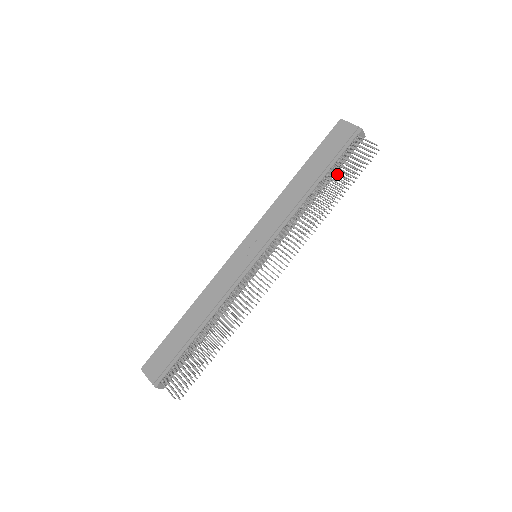
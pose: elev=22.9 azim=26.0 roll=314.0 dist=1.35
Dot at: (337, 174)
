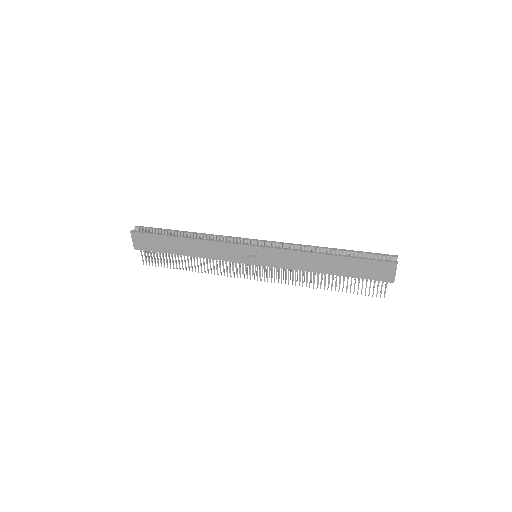
Dot at: (347, 283)
